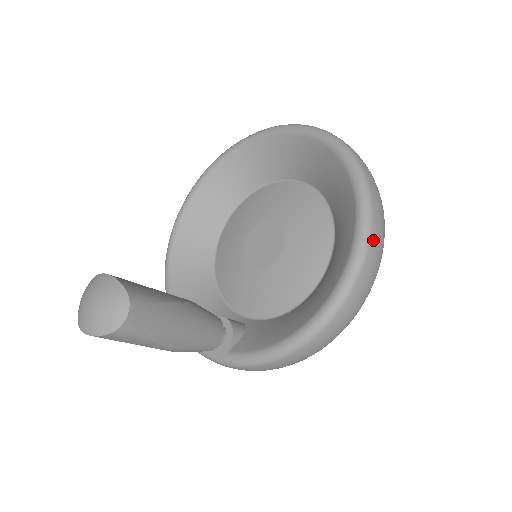
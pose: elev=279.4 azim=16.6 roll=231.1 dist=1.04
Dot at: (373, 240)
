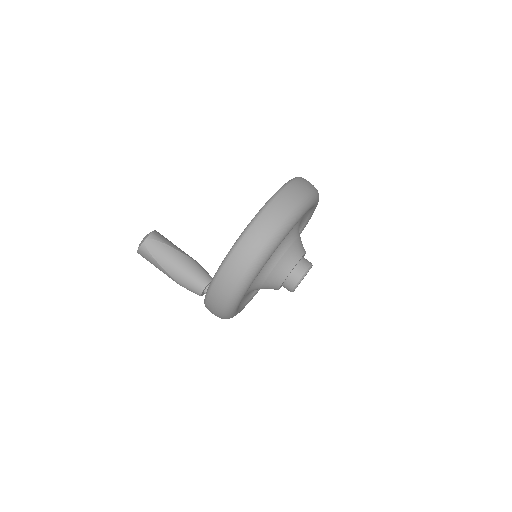
Dot at: (261, 218)
